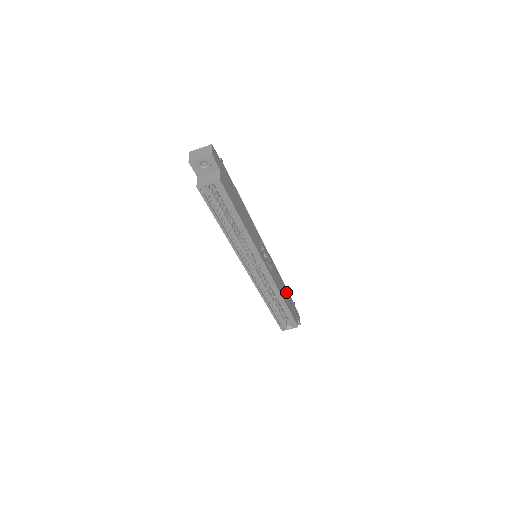
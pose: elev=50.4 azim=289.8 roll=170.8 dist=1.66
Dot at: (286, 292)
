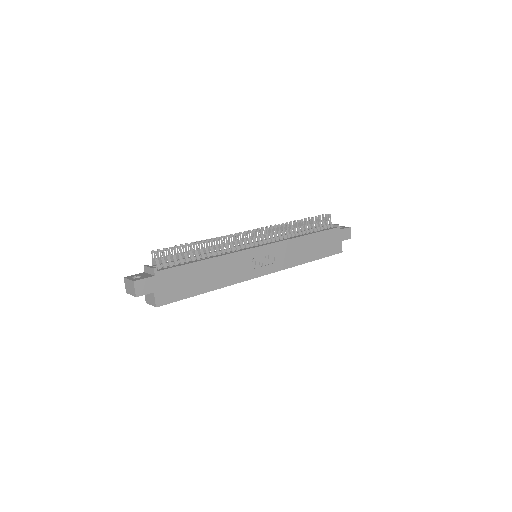
Dot at: (315, 240)
